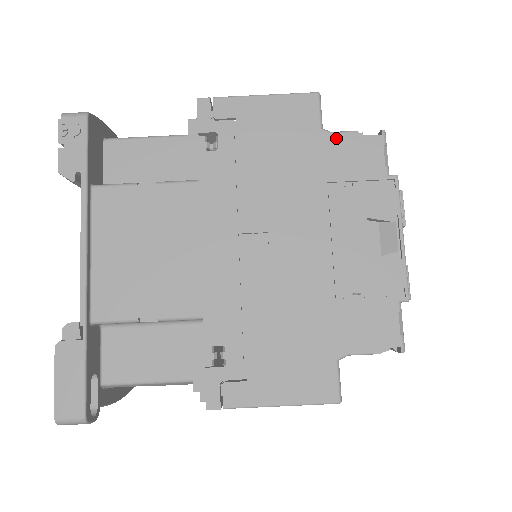
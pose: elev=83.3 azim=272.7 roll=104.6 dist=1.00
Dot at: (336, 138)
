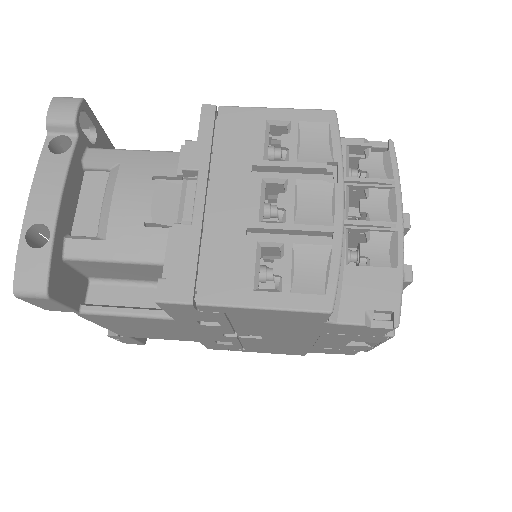
Dot at: occluded
